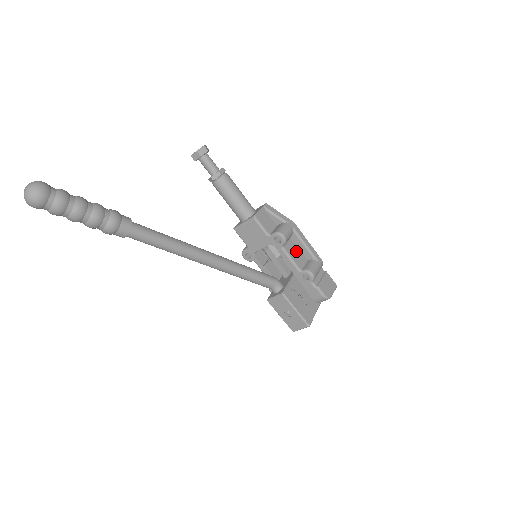
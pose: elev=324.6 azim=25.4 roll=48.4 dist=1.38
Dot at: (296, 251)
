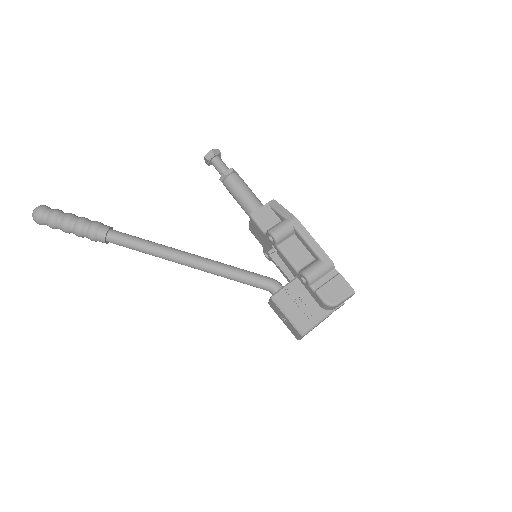
Dot at: (299, 250)
